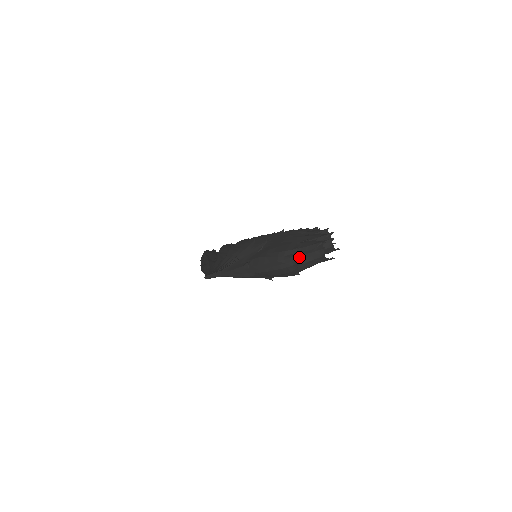
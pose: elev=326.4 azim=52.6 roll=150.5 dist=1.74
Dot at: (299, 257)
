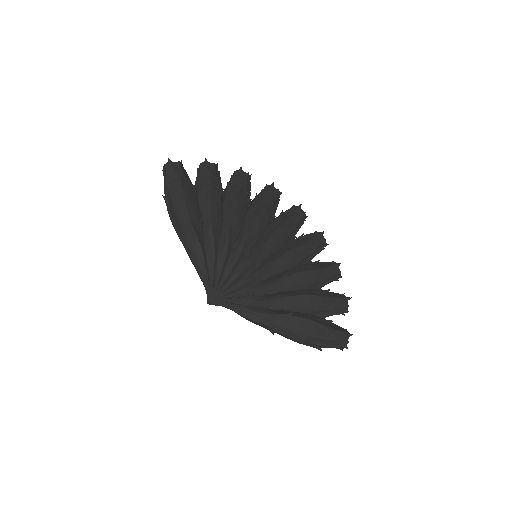
Dot at: (323, 347)
